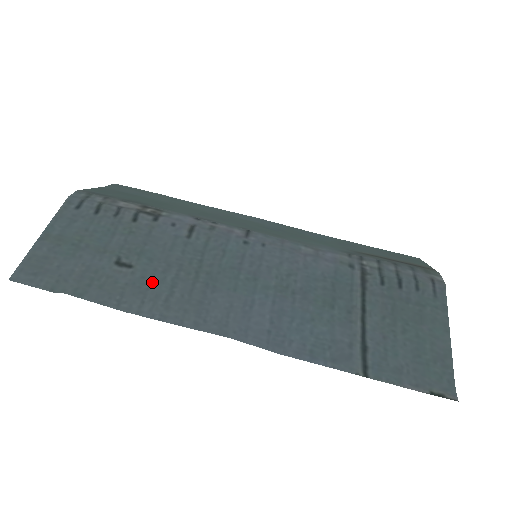
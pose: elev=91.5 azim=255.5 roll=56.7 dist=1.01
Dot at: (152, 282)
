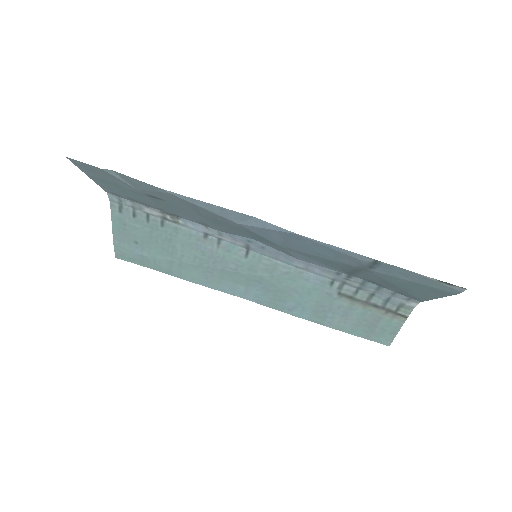
Dot at: (180, 204)
